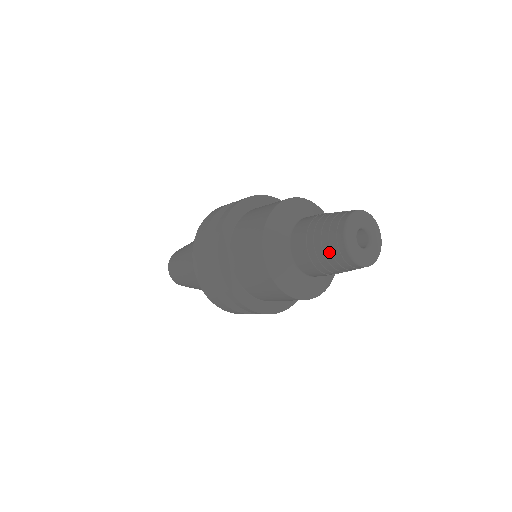
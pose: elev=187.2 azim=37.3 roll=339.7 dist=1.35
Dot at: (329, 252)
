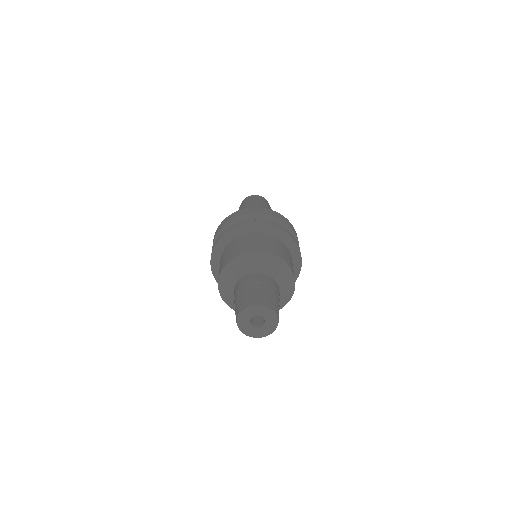
Dot at: (236, 307)
